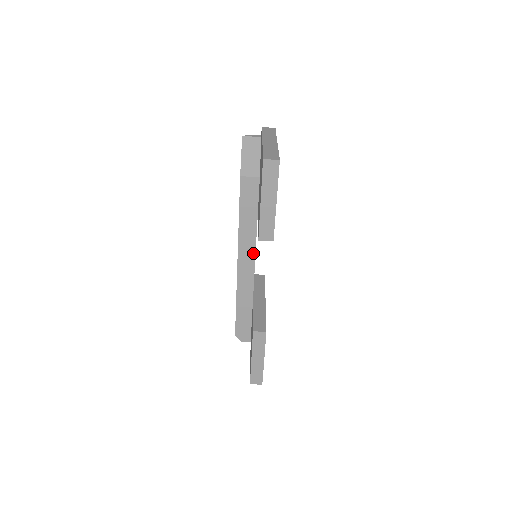
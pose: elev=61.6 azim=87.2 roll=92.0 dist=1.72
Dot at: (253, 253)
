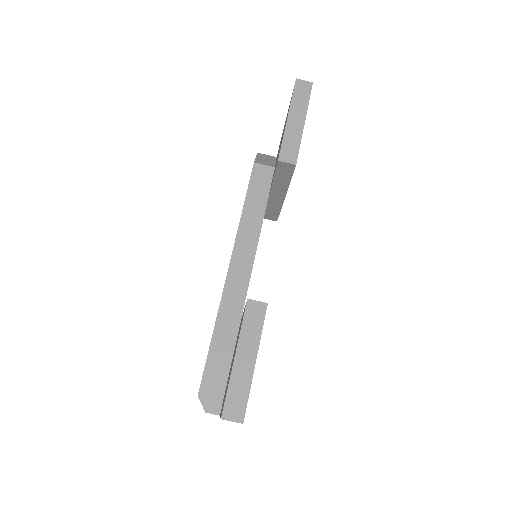
Dot at: (252, 256)
